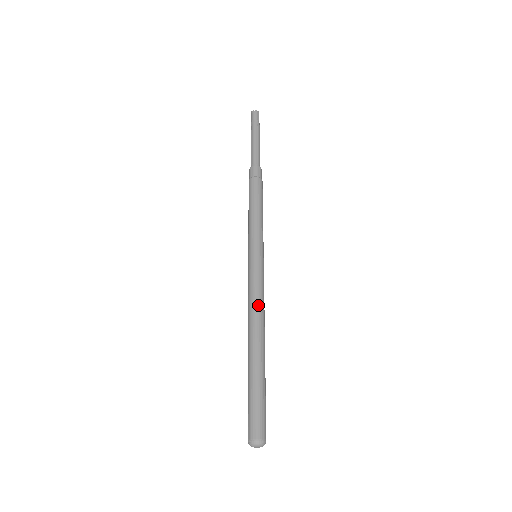
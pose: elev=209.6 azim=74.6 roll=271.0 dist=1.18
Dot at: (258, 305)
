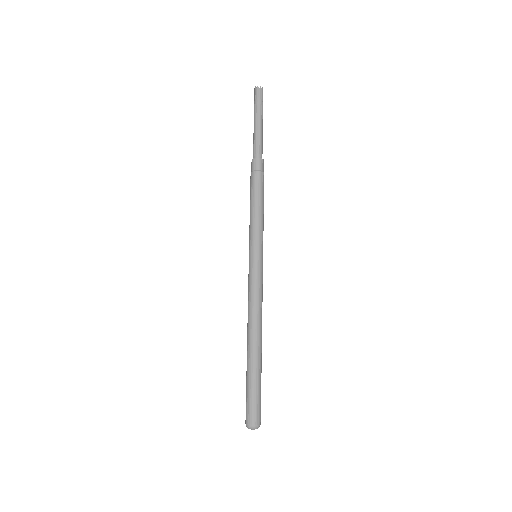
Dot at: (258, 308)
